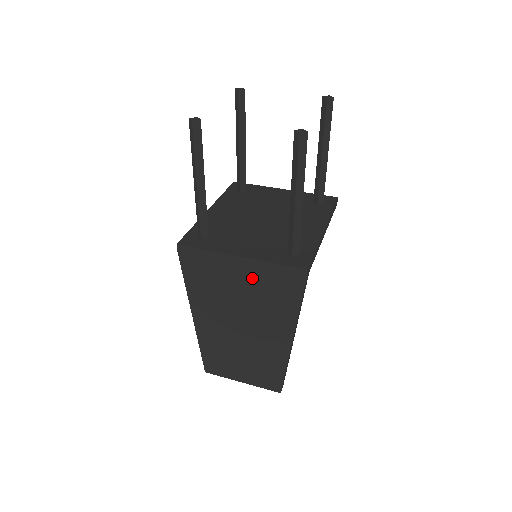
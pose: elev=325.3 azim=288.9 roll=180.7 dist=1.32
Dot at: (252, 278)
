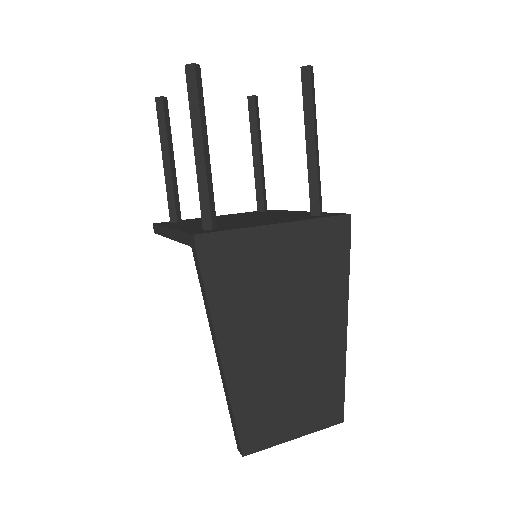
Dot at: (295, 250)
